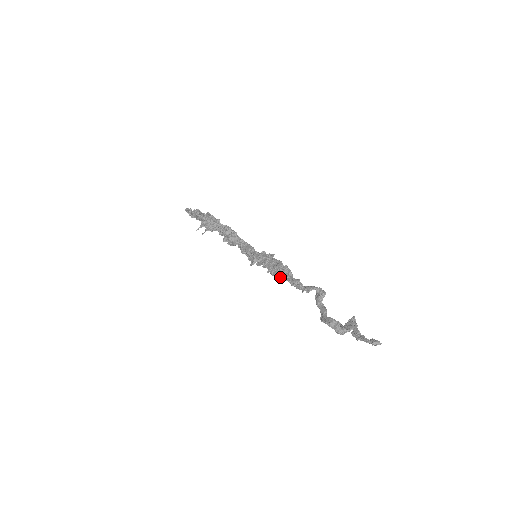
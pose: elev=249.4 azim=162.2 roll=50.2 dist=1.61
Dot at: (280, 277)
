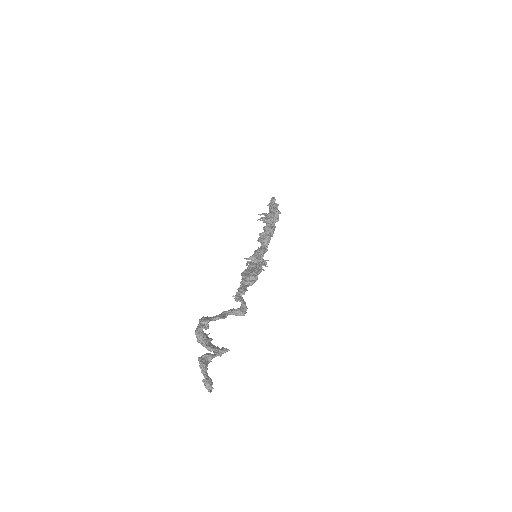
Dot at: (242, 278)
